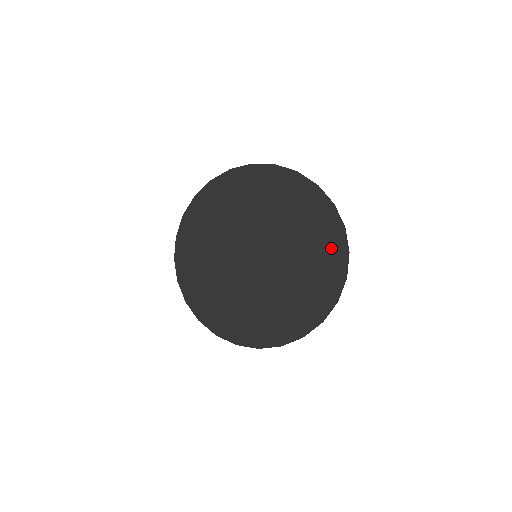
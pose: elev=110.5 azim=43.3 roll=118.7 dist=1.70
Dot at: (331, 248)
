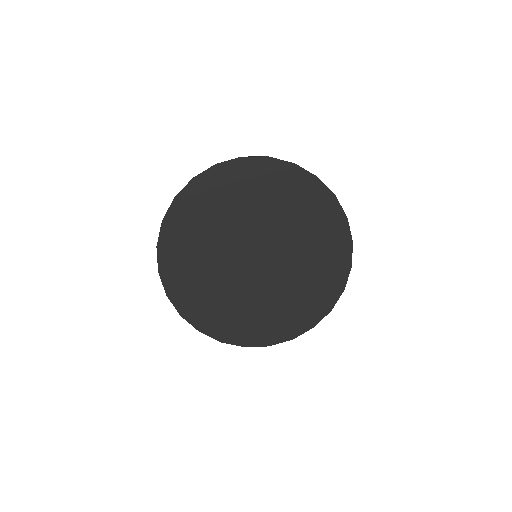
Dot at: (336, 240)
